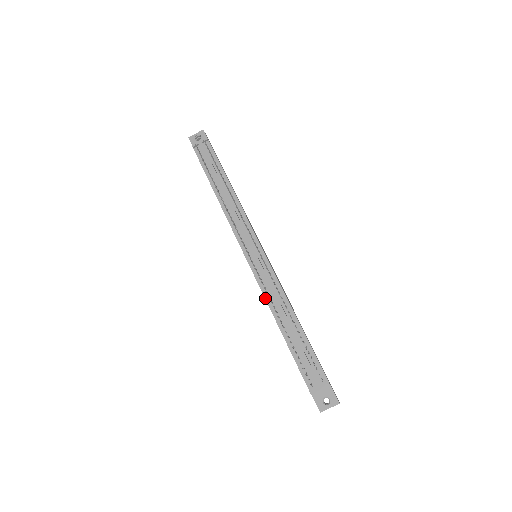
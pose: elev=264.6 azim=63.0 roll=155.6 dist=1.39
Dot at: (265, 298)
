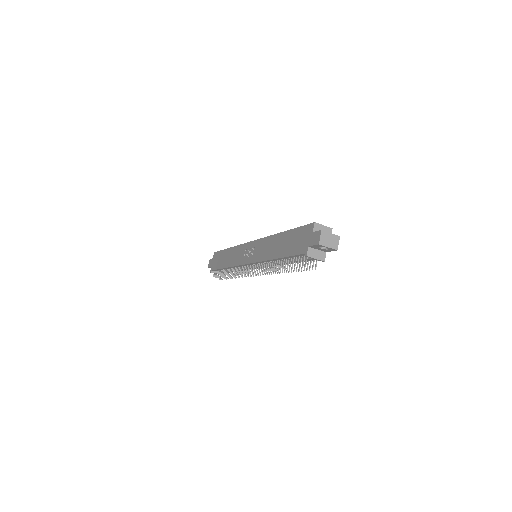
Dot at: (233, 267)
